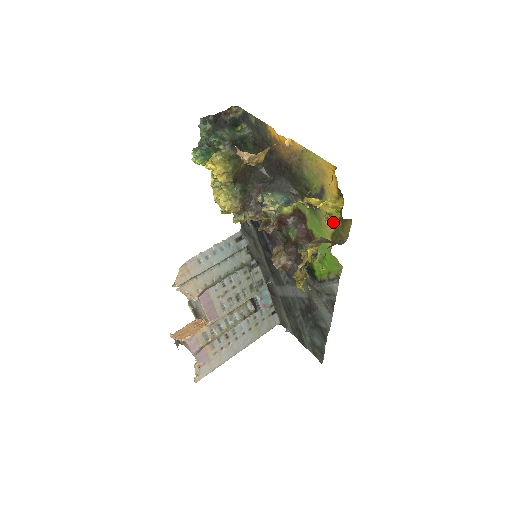
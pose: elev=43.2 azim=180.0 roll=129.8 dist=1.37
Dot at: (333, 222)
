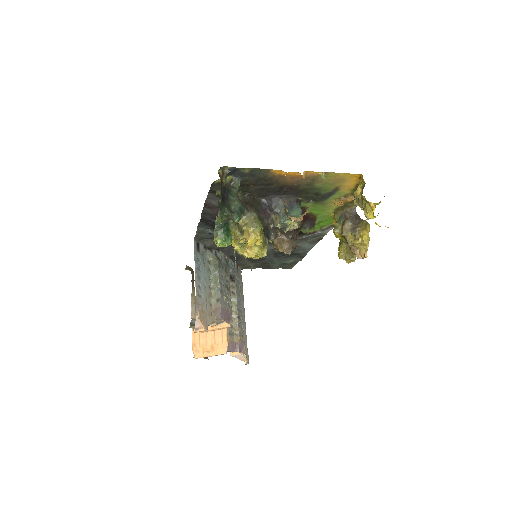
Dot at: occluded
